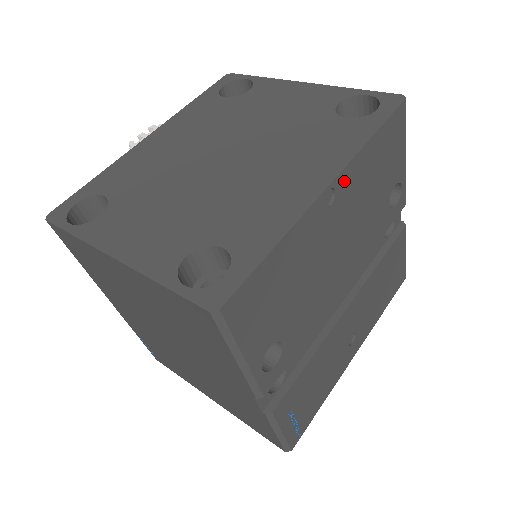
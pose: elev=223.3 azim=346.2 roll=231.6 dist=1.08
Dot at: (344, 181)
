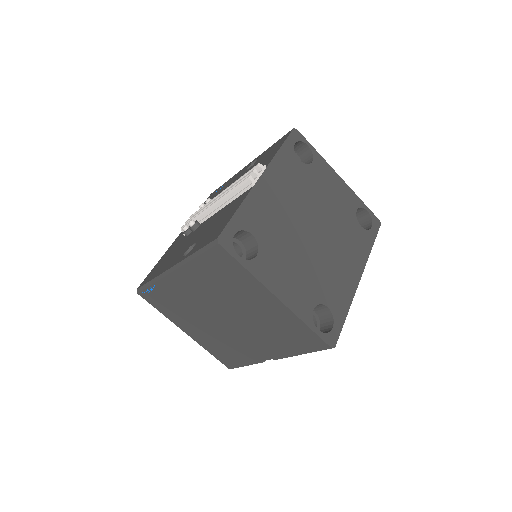
Dot at: occluded
